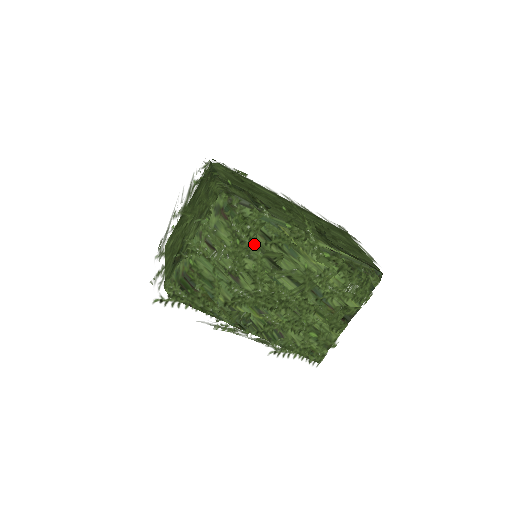
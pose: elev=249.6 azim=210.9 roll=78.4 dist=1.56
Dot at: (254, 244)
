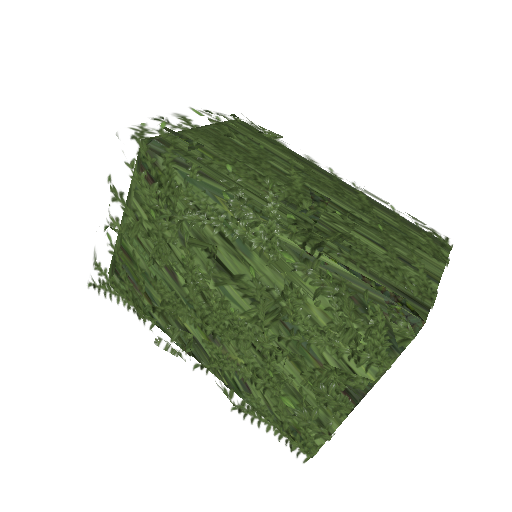
Dot at: occluded
